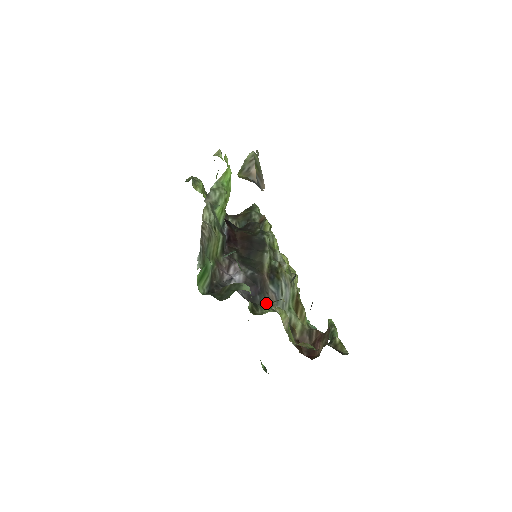
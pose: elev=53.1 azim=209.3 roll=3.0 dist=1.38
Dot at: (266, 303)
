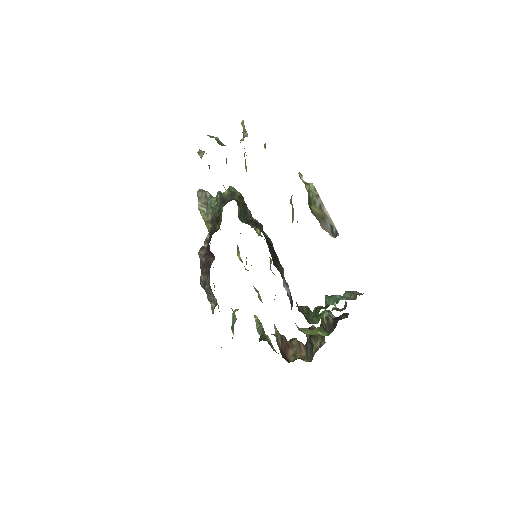
Dot at: occluded
